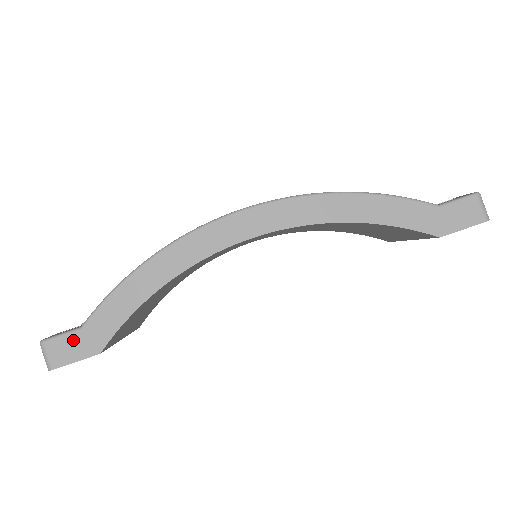
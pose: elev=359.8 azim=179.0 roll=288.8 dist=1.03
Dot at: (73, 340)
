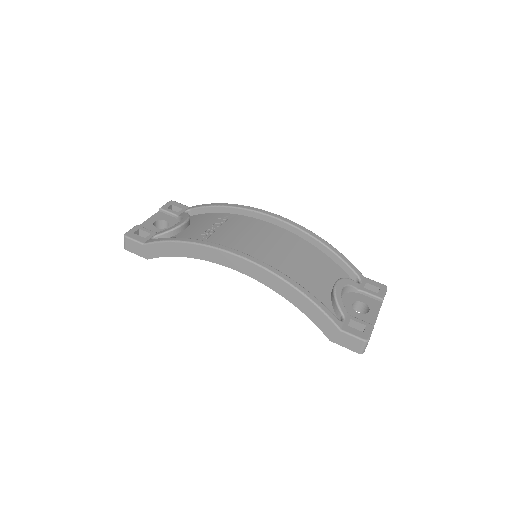
Dot at: (138, 246)
